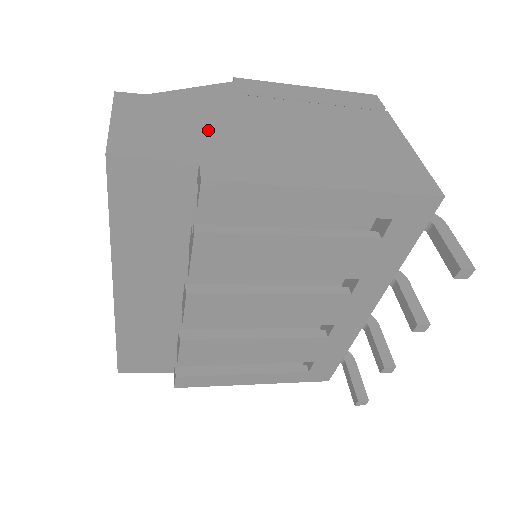
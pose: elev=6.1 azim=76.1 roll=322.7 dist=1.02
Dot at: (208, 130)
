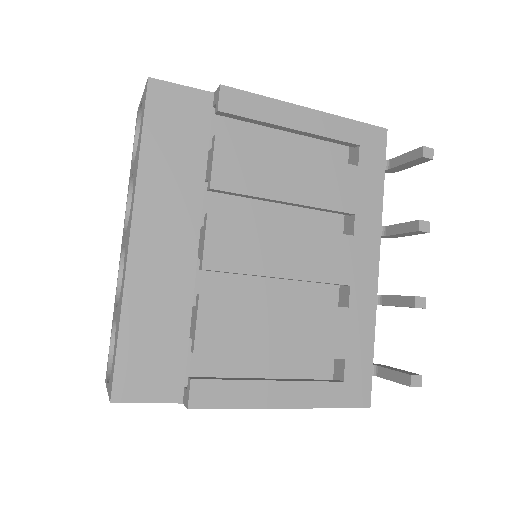
Dot at: occluded
